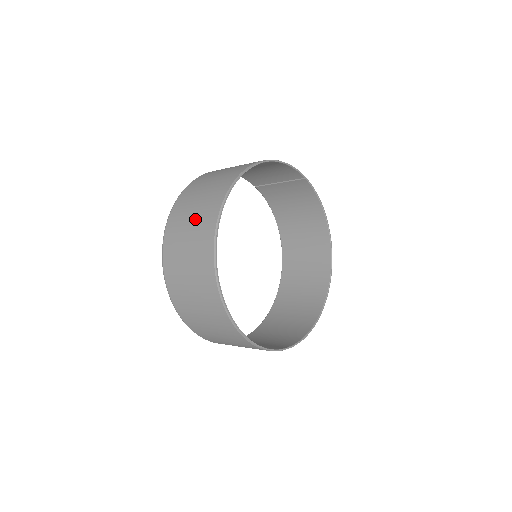
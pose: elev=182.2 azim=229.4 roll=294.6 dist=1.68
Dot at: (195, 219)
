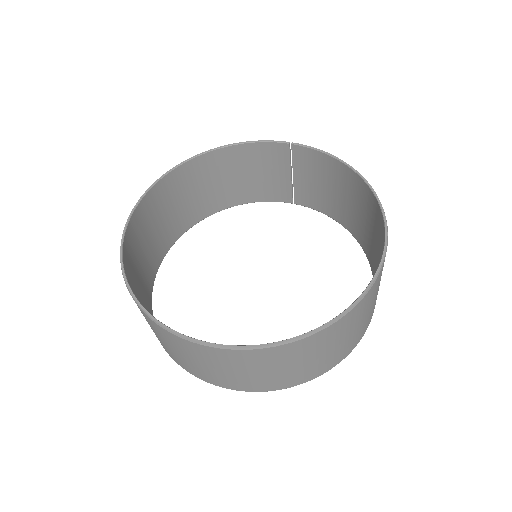
Dot at: (142, 237)
